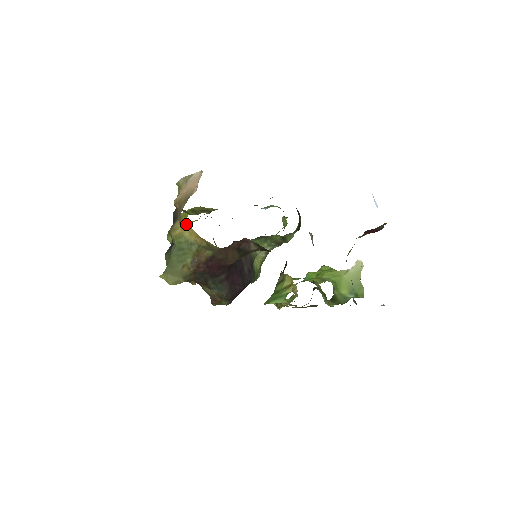
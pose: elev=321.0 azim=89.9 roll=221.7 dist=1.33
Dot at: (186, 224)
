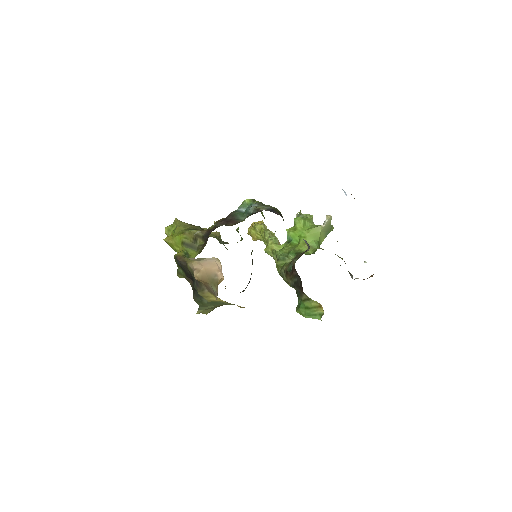
Dot at: (225, 301)
